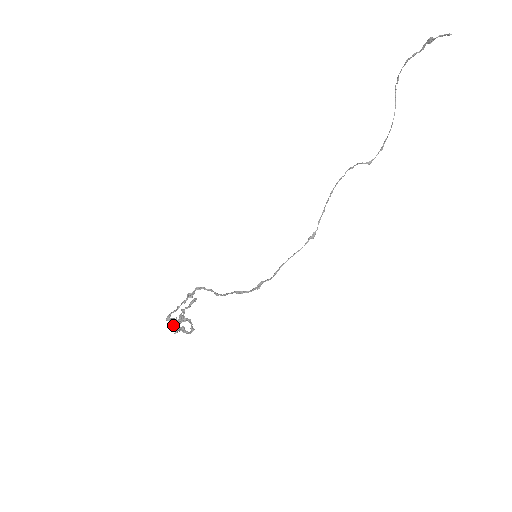
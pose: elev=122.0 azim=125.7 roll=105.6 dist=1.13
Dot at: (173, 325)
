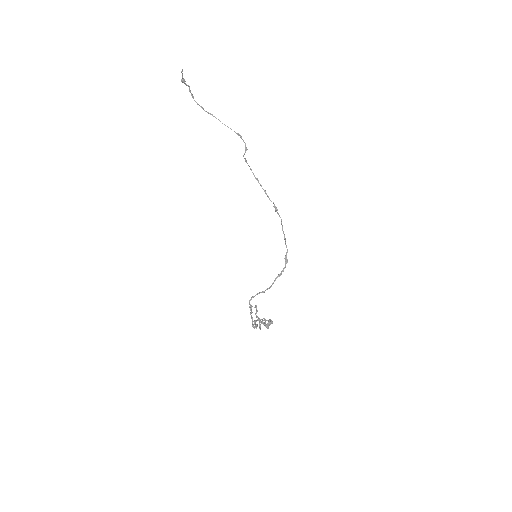
Dot at: occluded
